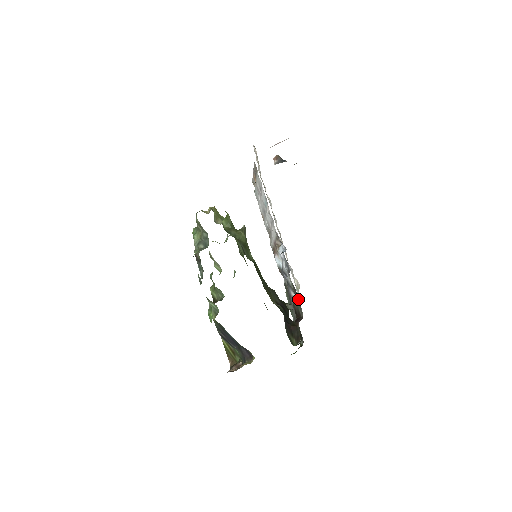
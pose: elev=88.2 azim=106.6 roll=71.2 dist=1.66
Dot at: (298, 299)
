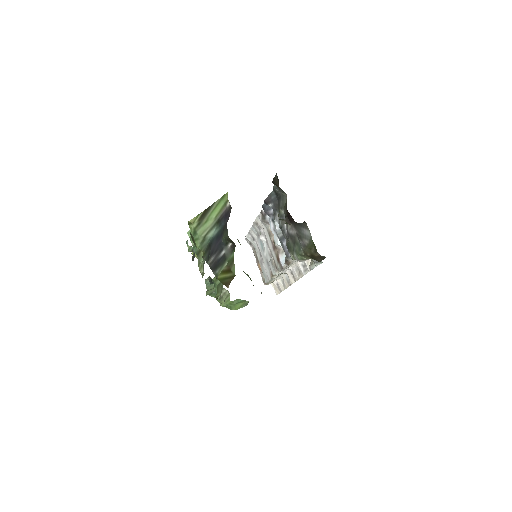
Dot at: (279, 197)
